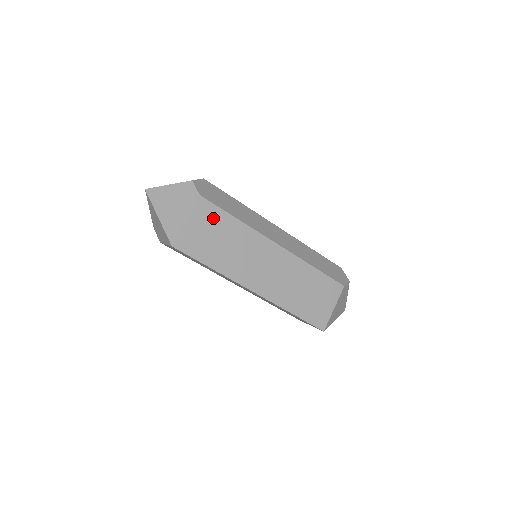
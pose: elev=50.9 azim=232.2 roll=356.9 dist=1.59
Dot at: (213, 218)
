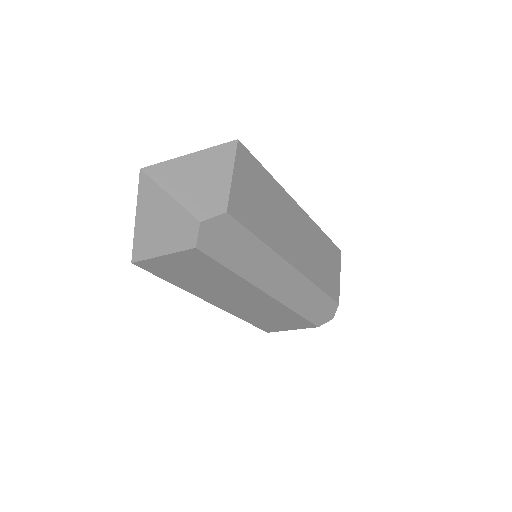
Dot at: (201, 264)
